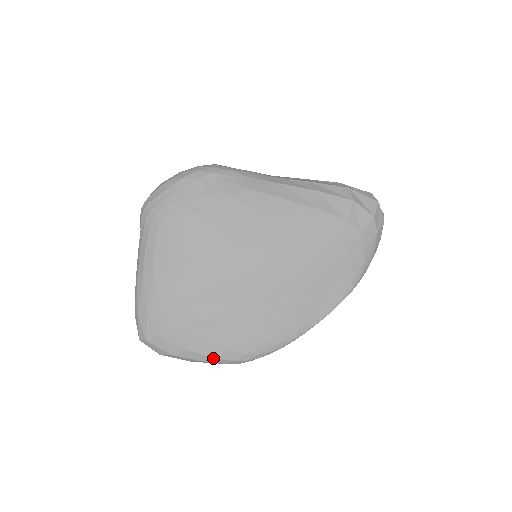
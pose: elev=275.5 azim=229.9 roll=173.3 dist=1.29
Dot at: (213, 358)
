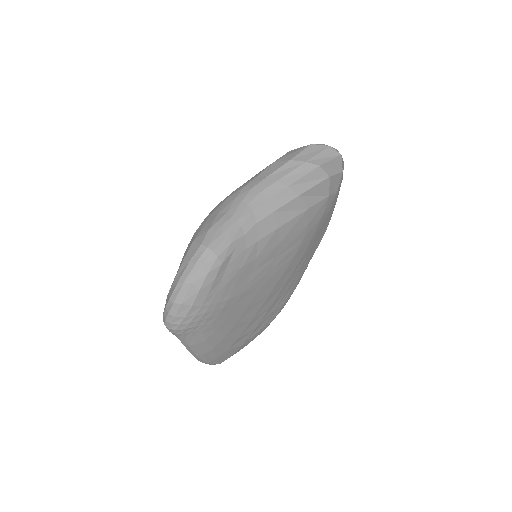
Dot at: occluded
